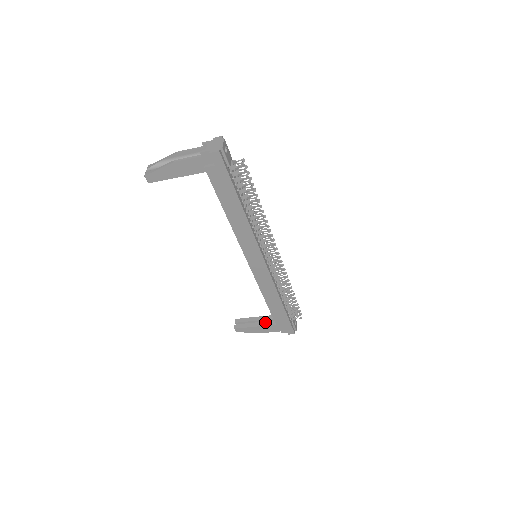
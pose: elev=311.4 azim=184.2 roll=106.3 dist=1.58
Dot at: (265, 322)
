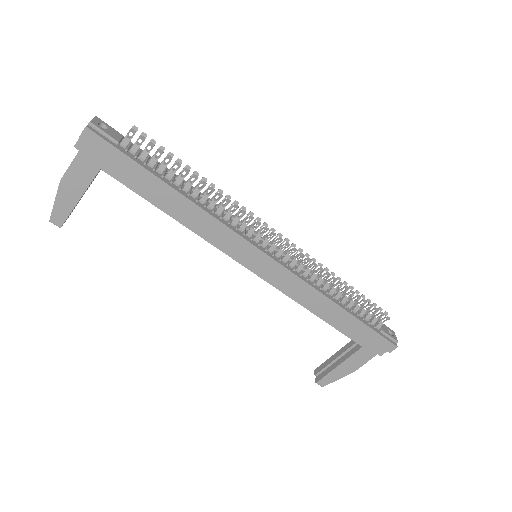
Dot at: (348, 352)
